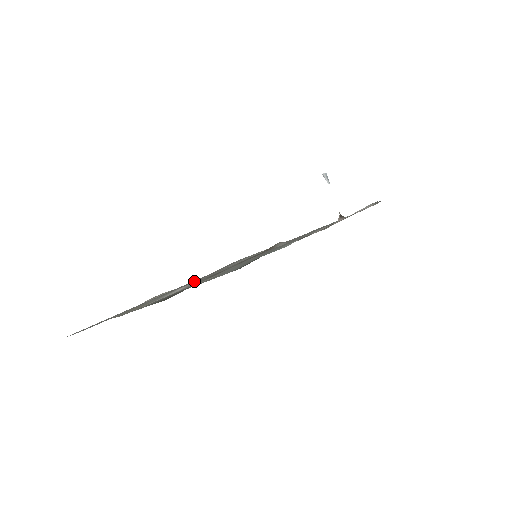
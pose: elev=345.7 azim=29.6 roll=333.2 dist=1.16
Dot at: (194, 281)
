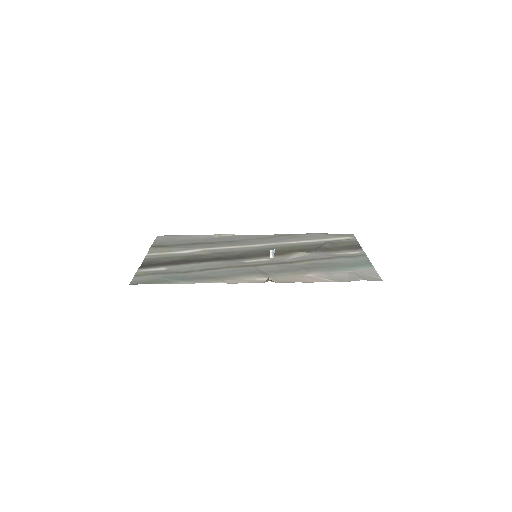
Dot at: (240, 240)
